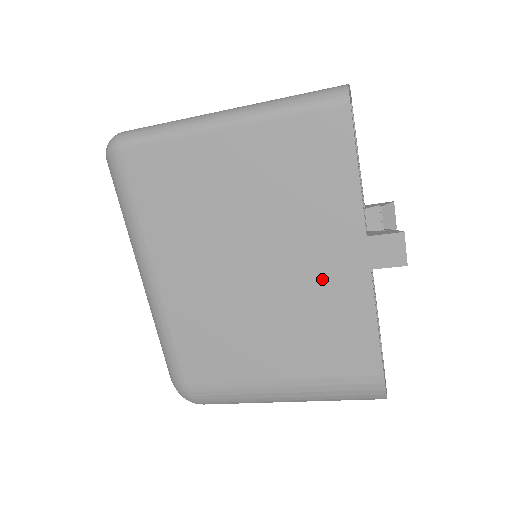
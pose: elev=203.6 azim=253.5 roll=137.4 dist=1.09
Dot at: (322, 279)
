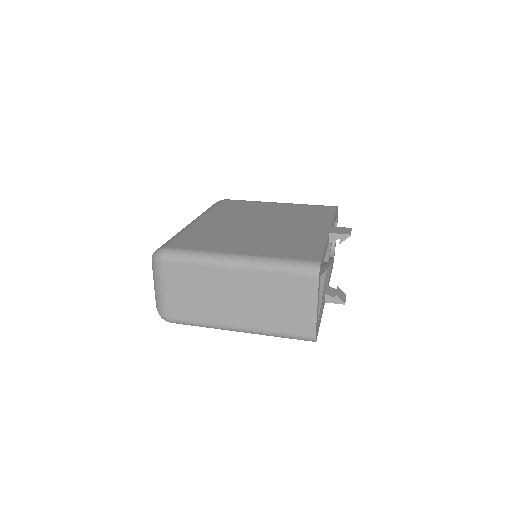
Dot at: occluded
